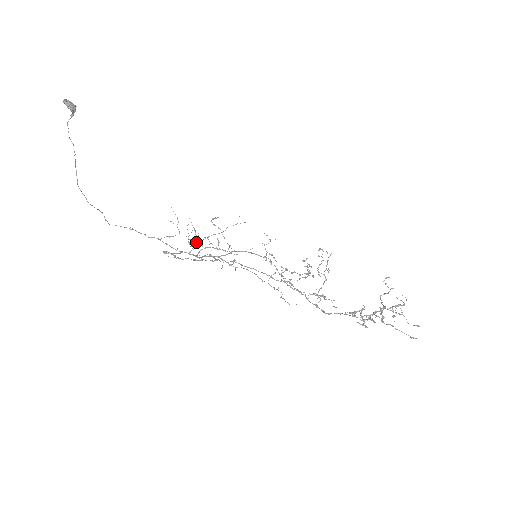
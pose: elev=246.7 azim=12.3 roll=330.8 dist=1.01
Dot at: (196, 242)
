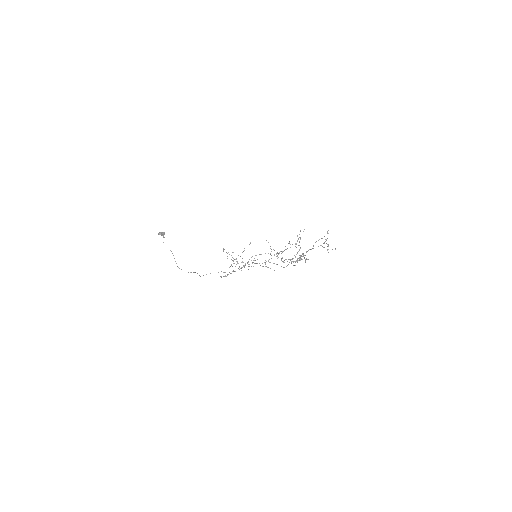
Dot at: occluded
